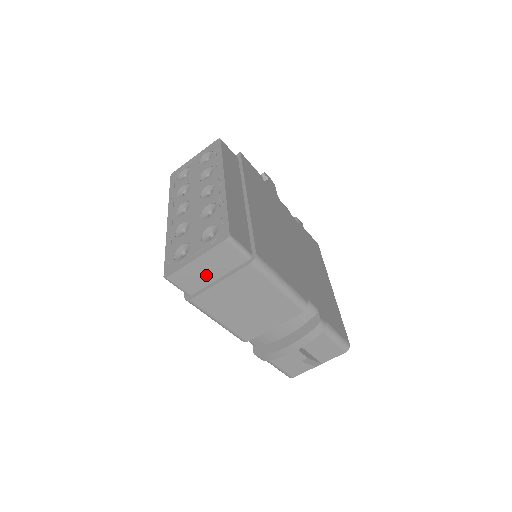
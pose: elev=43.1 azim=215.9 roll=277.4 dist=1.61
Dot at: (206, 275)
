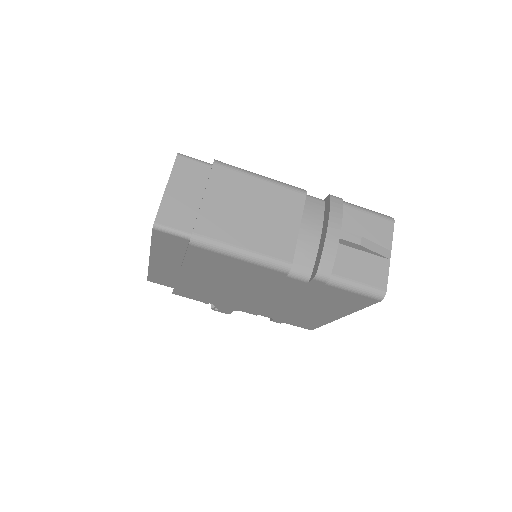
Dot at: (188, 202)
